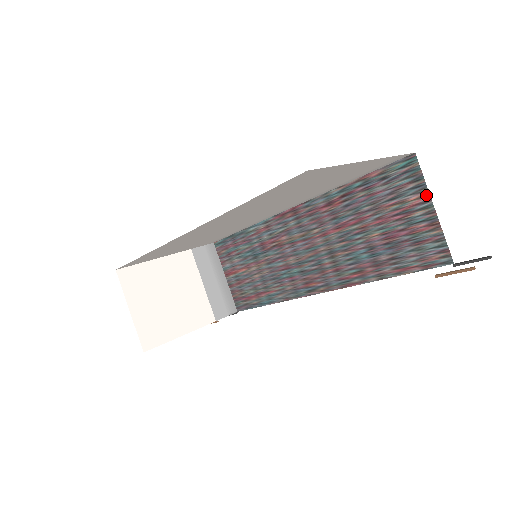
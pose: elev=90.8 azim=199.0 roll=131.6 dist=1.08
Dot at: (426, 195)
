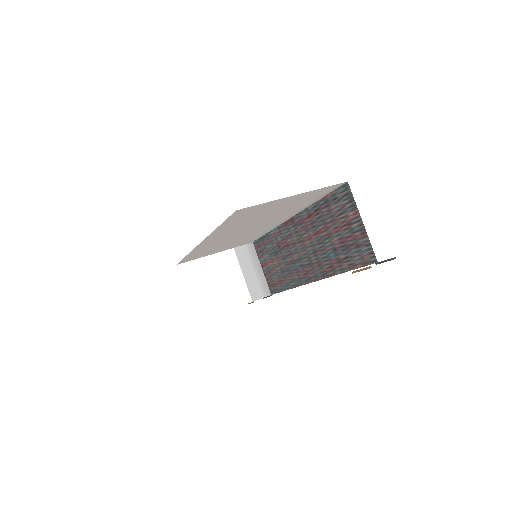
Dot at: (357, 212)
